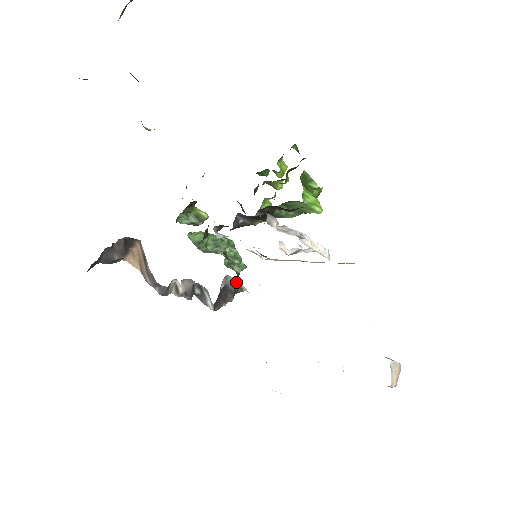
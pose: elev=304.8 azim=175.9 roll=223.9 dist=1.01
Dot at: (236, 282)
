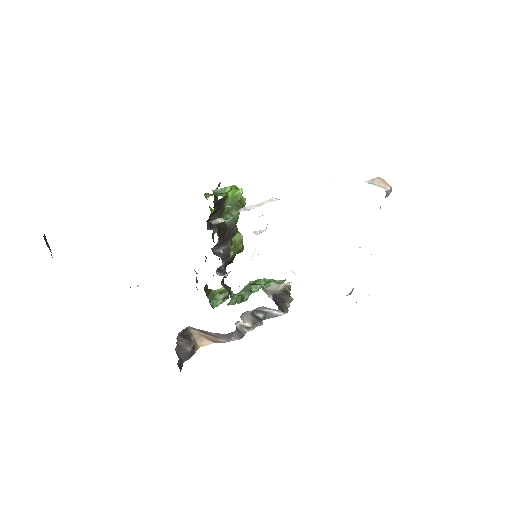
Dot at: (276, 286)
